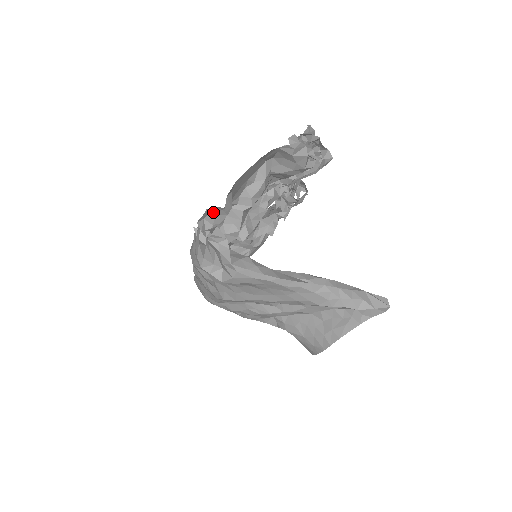
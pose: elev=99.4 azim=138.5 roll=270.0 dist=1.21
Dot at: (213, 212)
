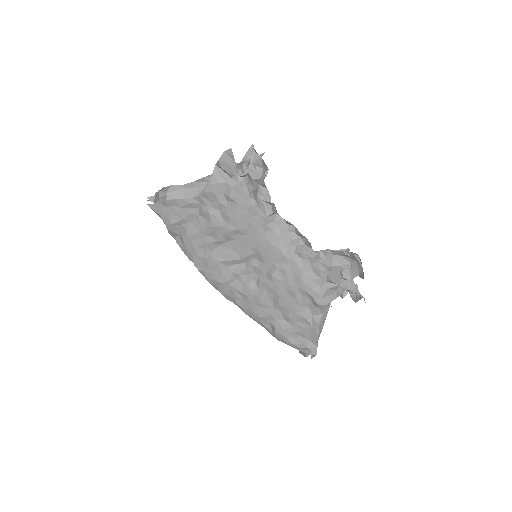
Dot at: (314, 348)
